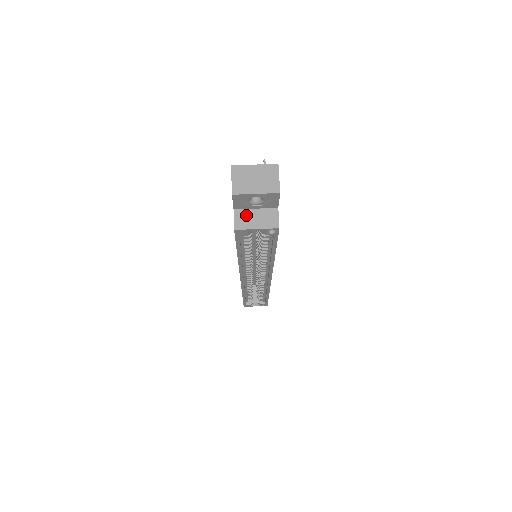
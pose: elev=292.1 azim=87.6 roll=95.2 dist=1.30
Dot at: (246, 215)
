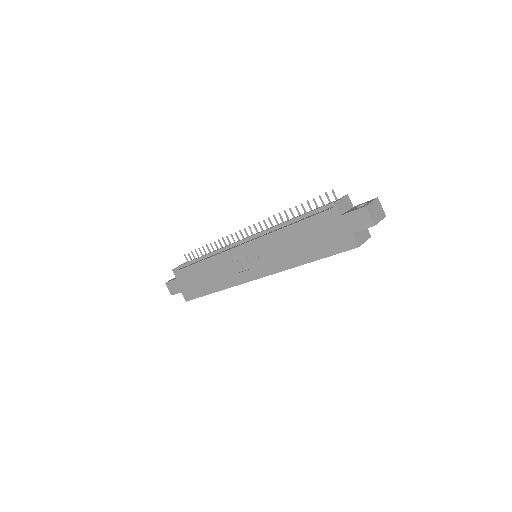
Dot at: (359, 235)
